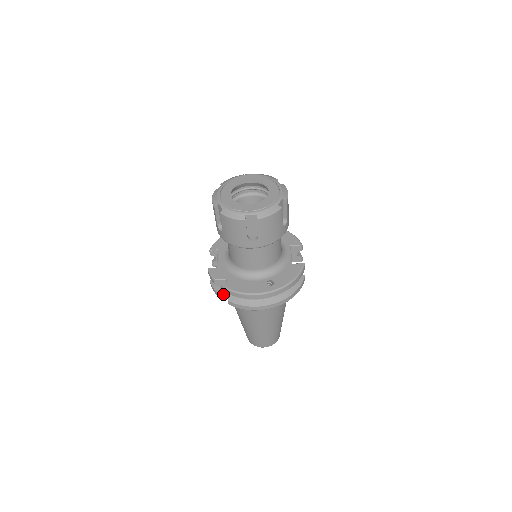
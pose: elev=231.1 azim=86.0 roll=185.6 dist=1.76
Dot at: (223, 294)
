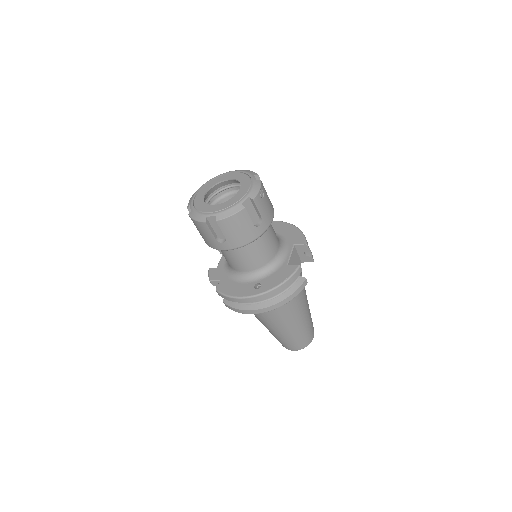
Dot at: occluded
